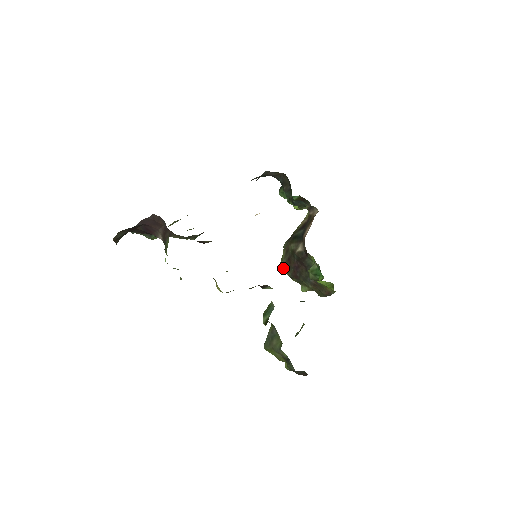
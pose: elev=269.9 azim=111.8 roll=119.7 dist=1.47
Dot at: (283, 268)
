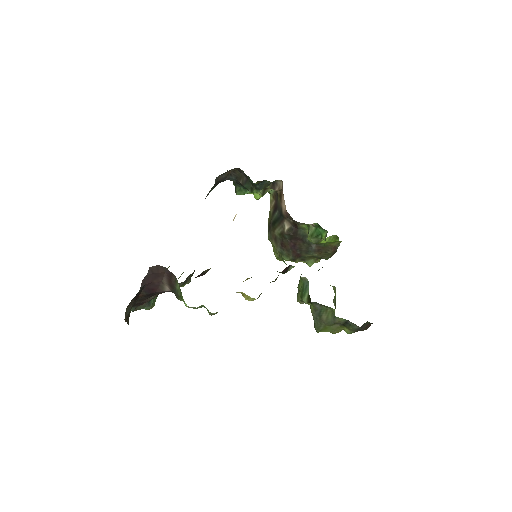
Dot at: (281, 257)
